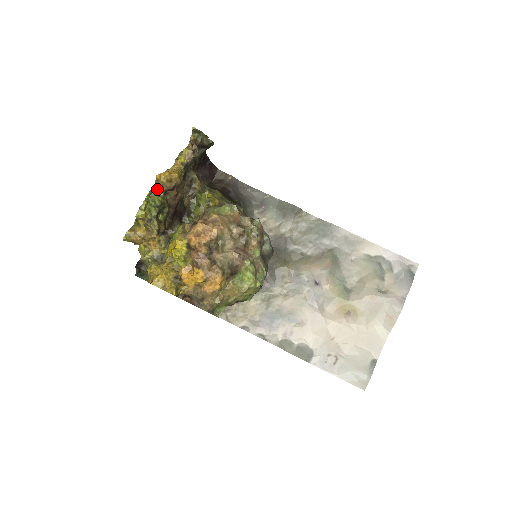
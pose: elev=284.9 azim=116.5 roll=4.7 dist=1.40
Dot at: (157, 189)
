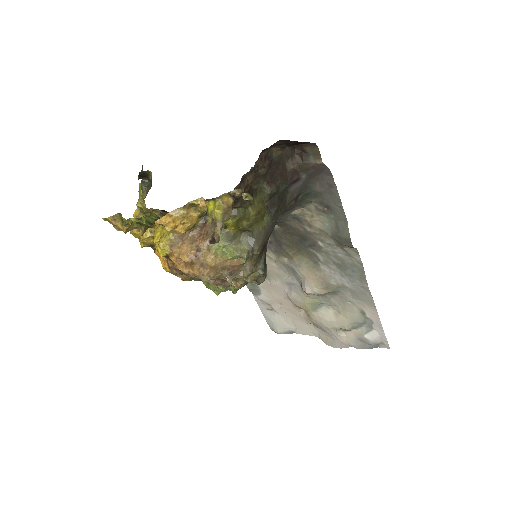
Dot at: (157, 217)
